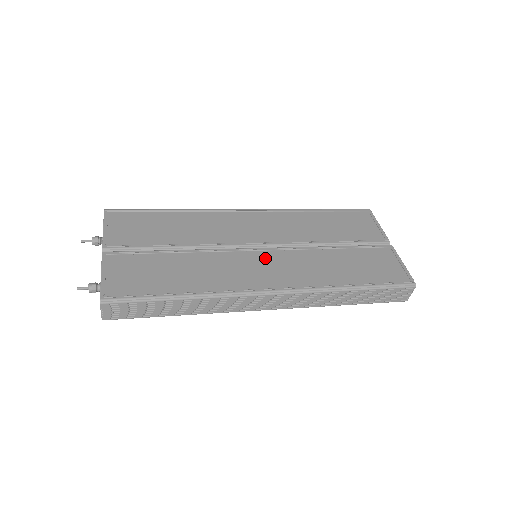
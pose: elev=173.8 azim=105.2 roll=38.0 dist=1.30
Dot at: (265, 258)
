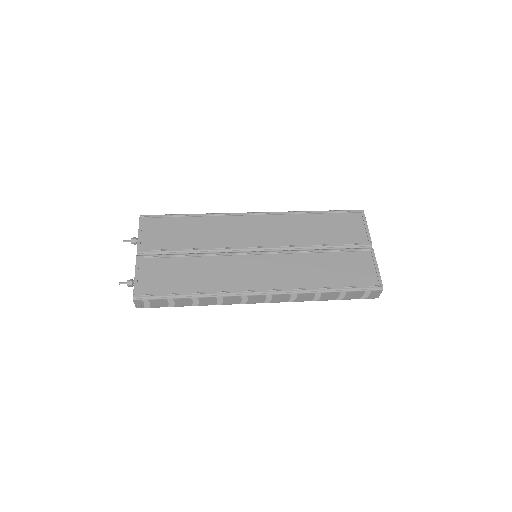
Dot at: (260, 261)
